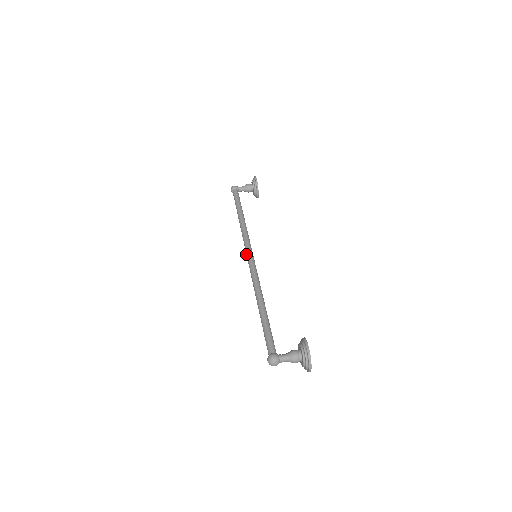
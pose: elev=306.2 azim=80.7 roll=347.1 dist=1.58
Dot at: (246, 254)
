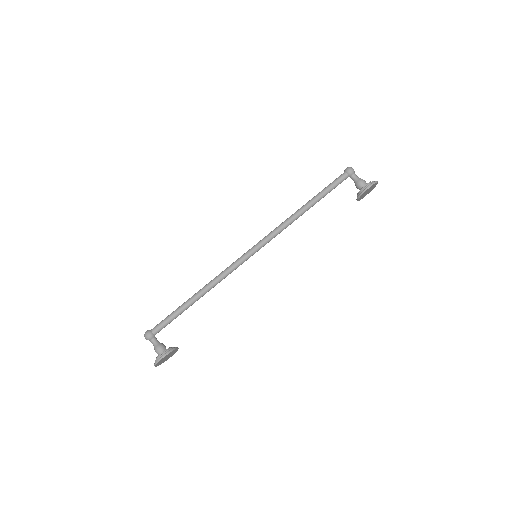
Dot at: (253, 246)
